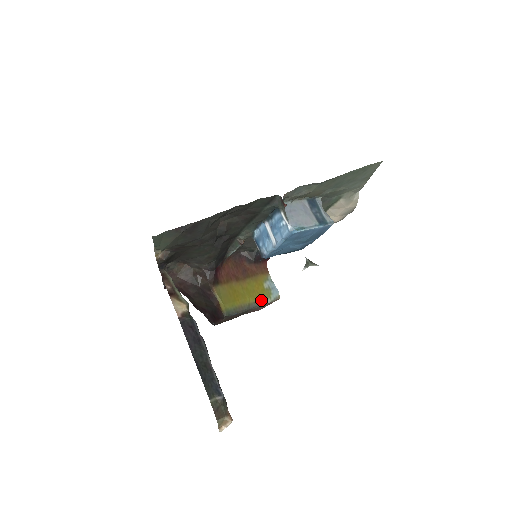
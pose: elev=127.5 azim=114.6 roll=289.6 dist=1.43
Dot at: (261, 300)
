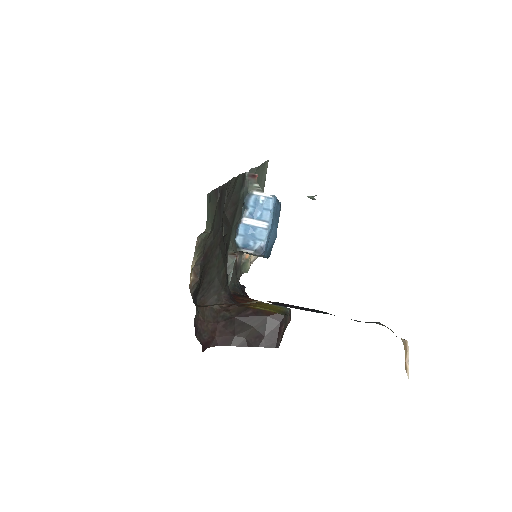
Dot at: (284, 309)
